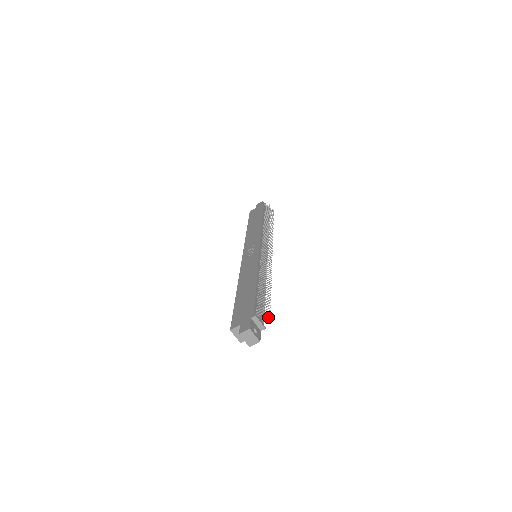
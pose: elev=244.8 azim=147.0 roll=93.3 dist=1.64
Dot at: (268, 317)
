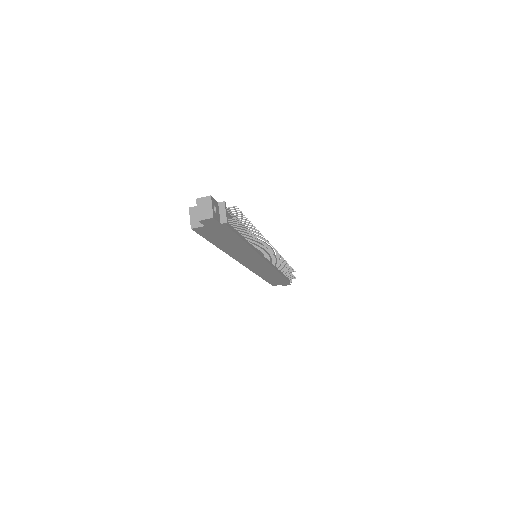
Dot at: (237, 220)
